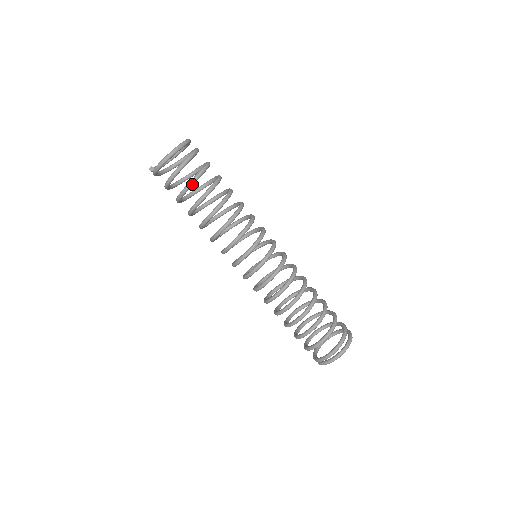
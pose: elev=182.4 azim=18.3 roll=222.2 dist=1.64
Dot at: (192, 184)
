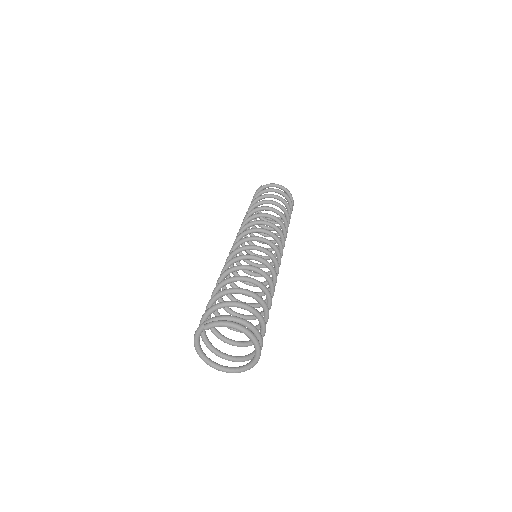
Dot at: (281, 198)
